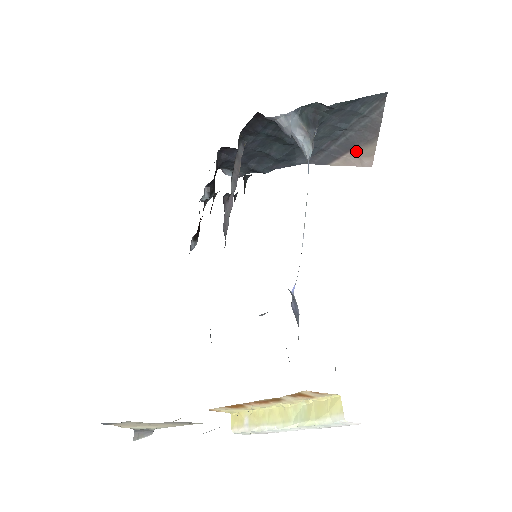
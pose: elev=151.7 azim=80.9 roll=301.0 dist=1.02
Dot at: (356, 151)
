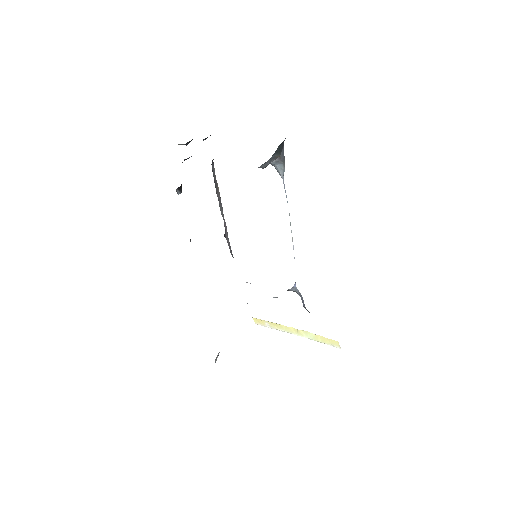
Dot at: occluded
